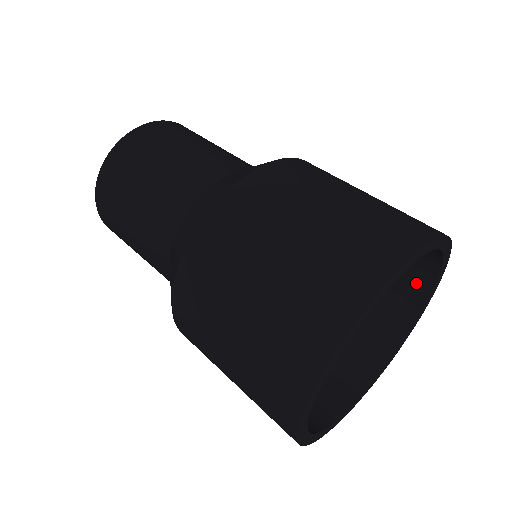
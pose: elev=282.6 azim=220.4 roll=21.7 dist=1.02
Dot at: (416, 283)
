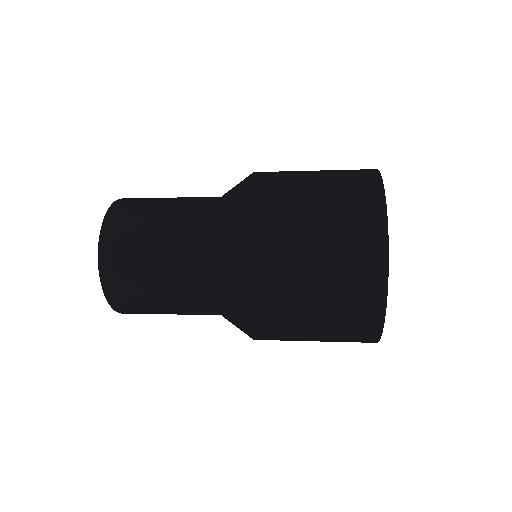
Dot at: occluded
